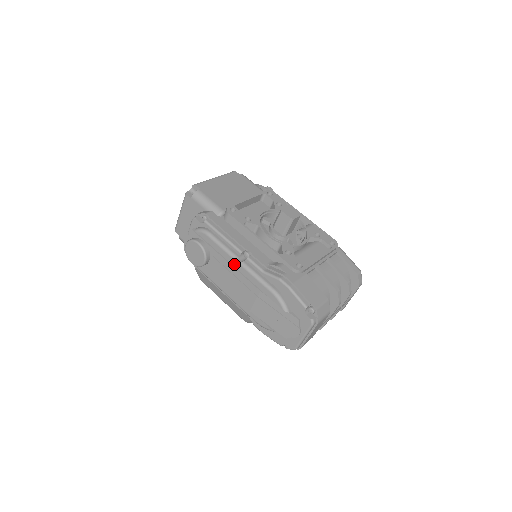
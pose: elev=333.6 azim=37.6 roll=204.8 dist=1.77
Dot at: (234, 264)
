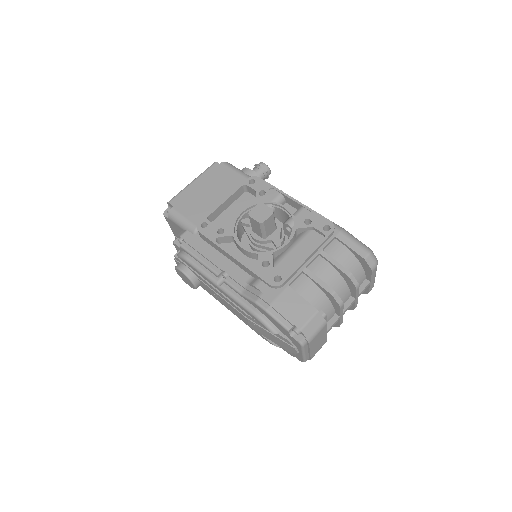
Dot at: (216, 288)
